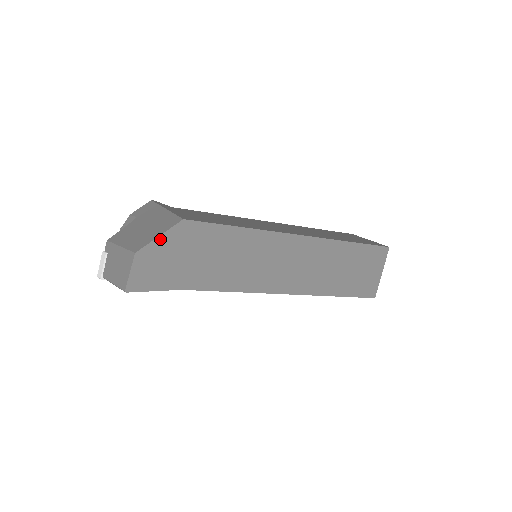
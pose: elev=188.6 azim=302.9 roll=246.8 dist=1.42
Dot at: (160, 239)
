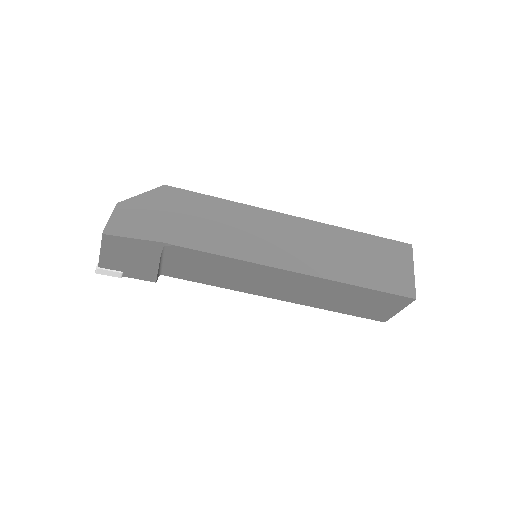
Dot at: (142, 196)
